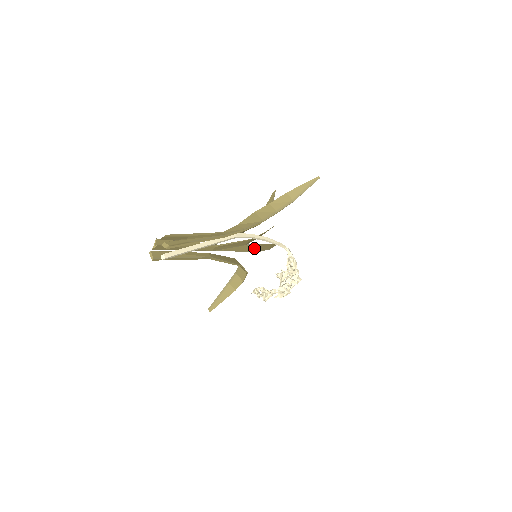
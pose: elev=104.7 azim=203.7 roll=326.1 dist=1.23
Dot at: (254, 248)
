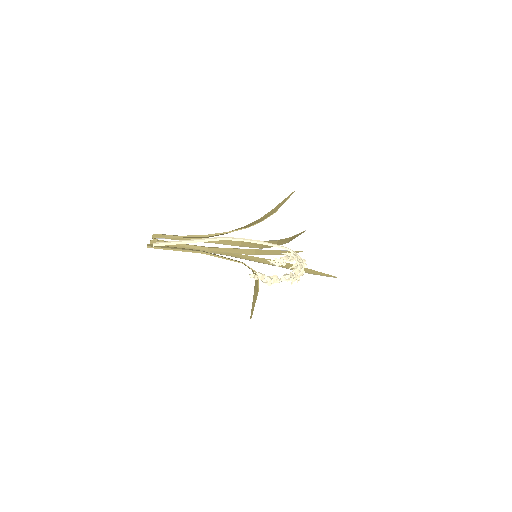
Dot at: occluded
